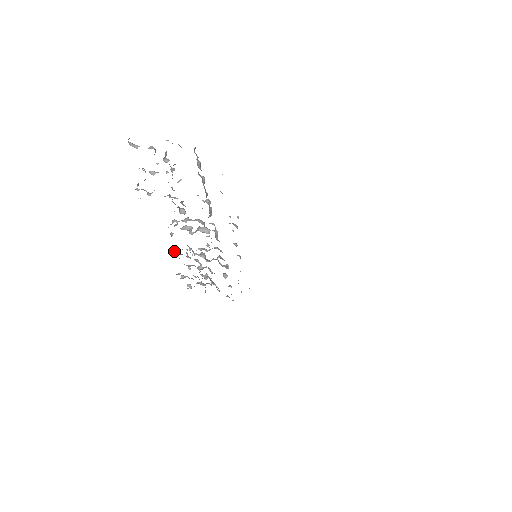
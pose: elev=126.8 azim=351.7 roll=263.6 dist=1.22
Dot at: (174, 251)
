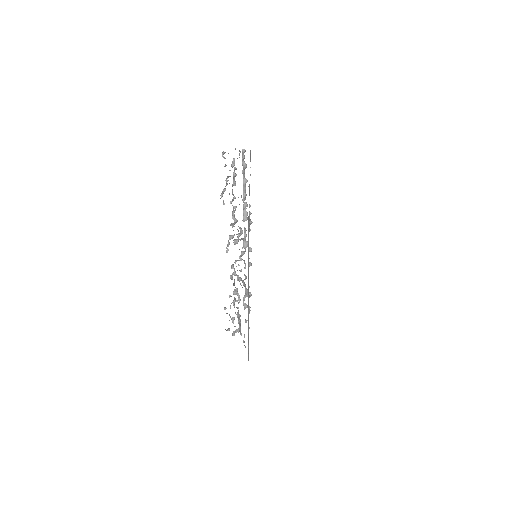
Dot at: occluded
